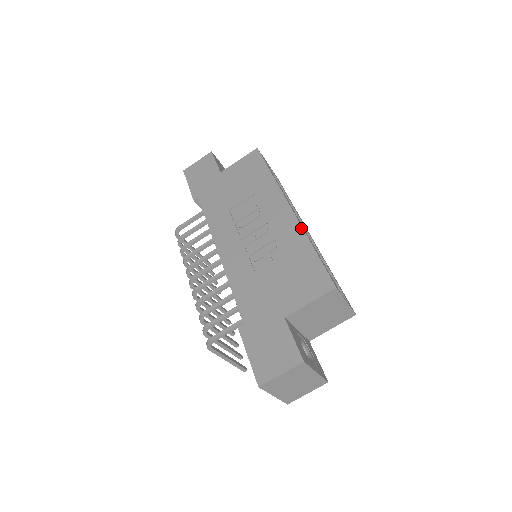
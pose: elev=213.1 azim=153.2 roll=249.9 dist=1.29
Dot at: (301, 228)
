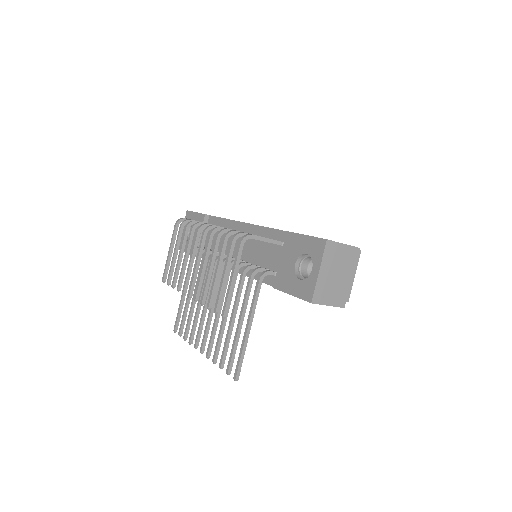
Dot at: occluded
